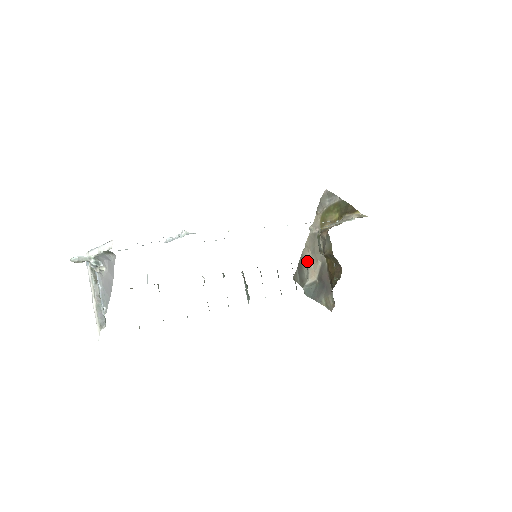
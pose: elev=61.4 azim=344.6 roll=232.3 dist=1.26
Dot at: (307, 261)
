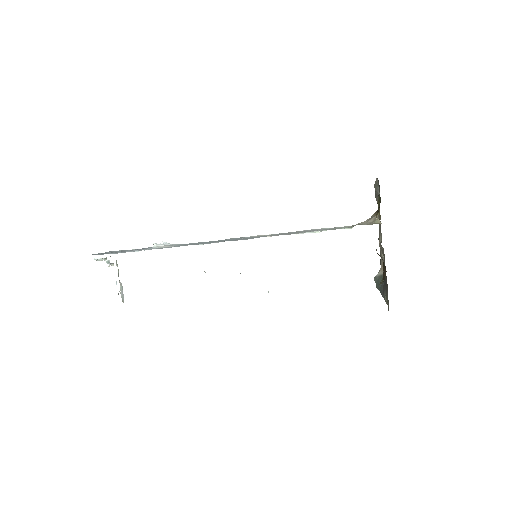
Dot at: (380, 250)
